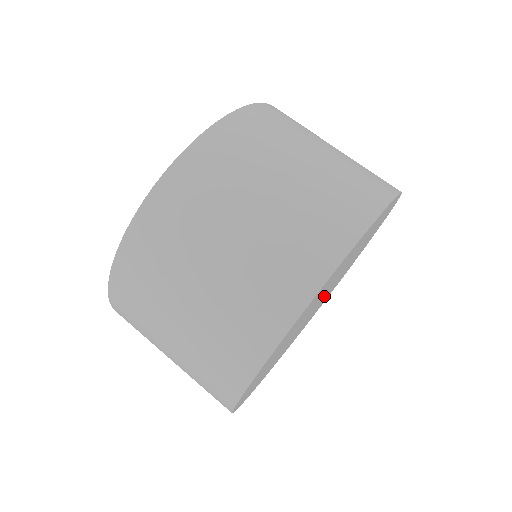
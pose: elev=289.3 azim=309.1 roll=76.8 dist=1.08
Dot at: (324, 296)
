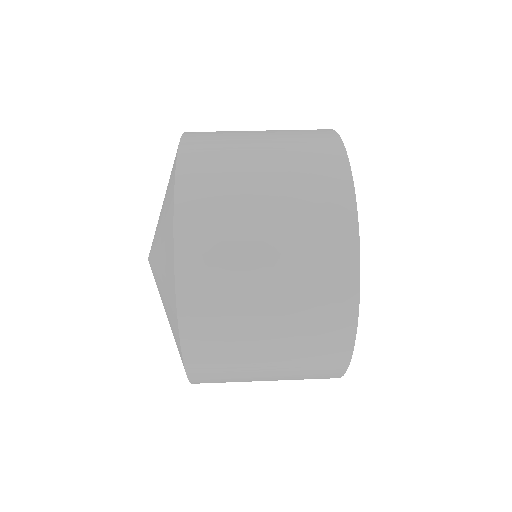
Dot at: occluded
